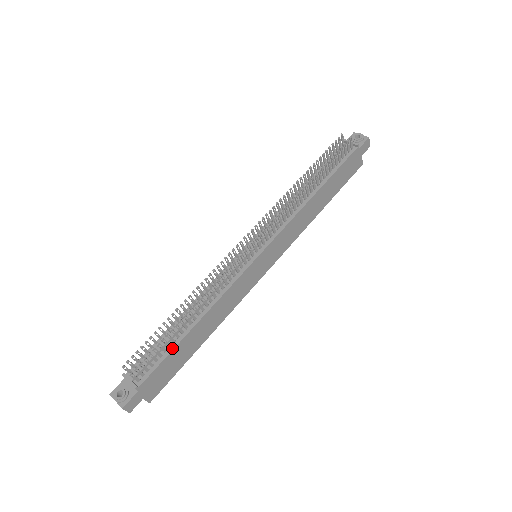
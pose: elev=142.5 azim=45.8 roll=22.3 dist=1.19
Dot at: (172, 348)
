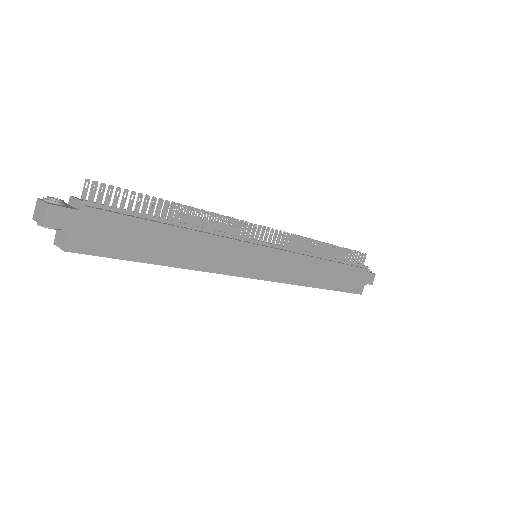
Dot at: (145, 219)
